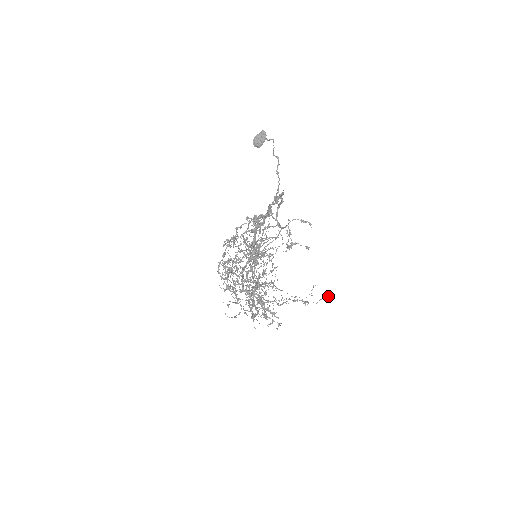
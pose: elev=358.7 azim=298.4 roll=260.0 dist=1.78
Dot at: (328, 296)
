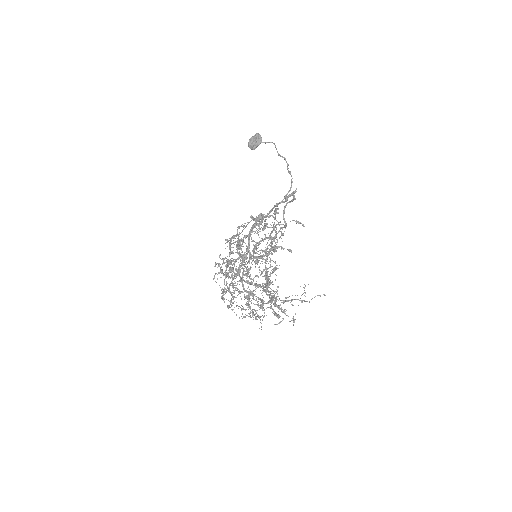
Dot at: occluded
